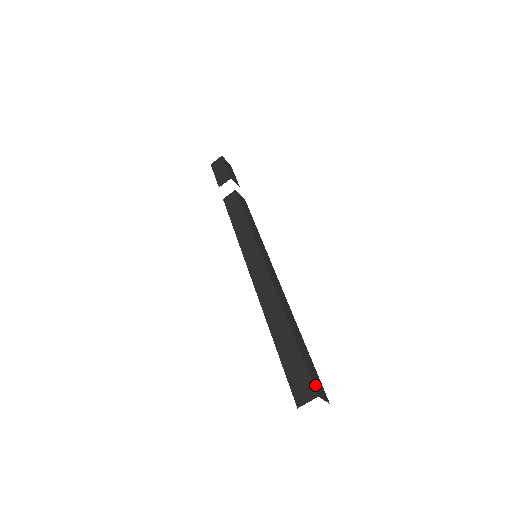
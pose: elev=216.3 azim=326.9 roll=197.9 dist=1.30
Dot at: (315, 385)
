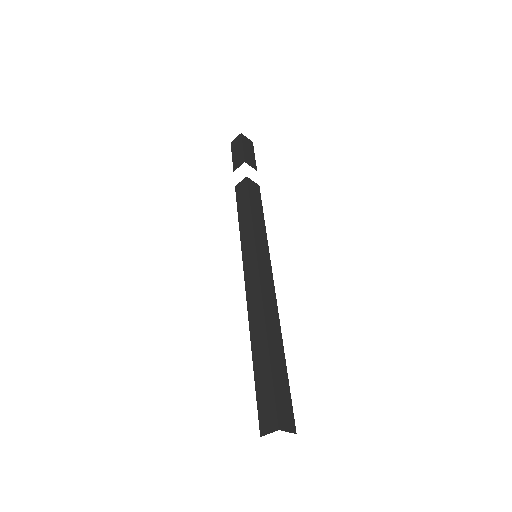
Dot at: (280, 415)
